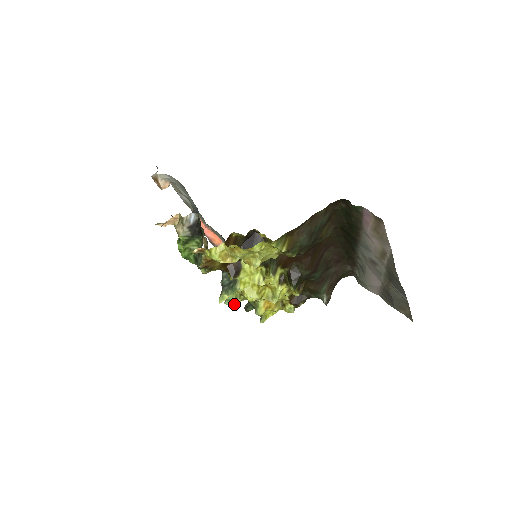
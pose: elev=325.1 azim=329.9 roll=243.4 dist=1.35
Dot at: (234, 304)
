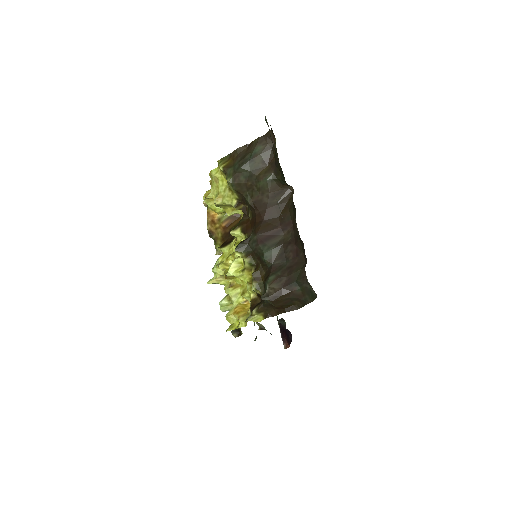
Dot at: (221, 303)
